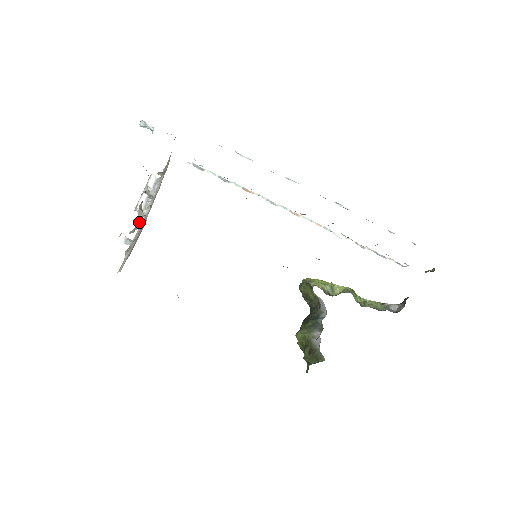
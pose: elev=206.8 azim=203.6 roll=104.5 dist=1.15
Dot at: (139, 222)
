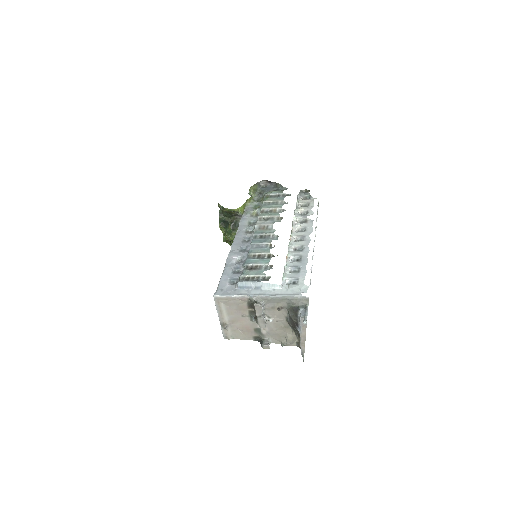
Dot at: (292, 344)
